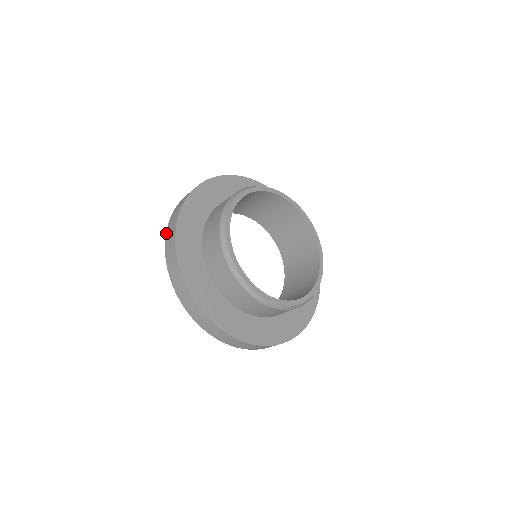
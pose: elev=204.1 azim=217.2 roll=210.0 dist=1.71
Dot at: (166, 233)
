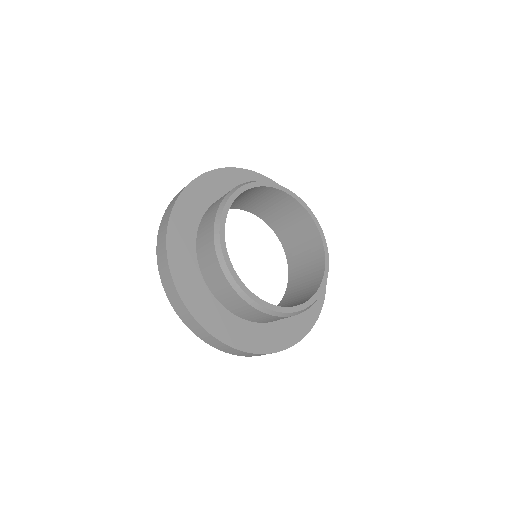
Dot at: occluded
